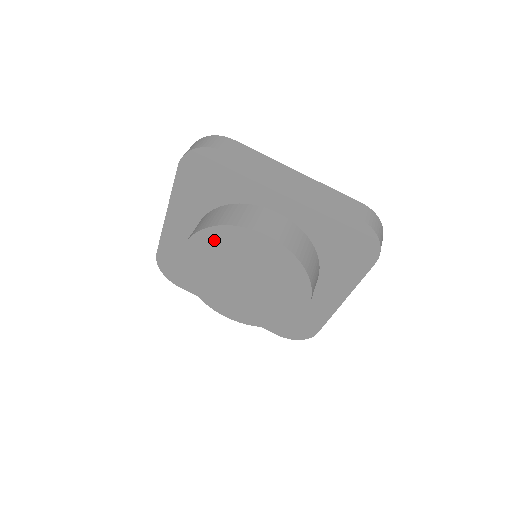
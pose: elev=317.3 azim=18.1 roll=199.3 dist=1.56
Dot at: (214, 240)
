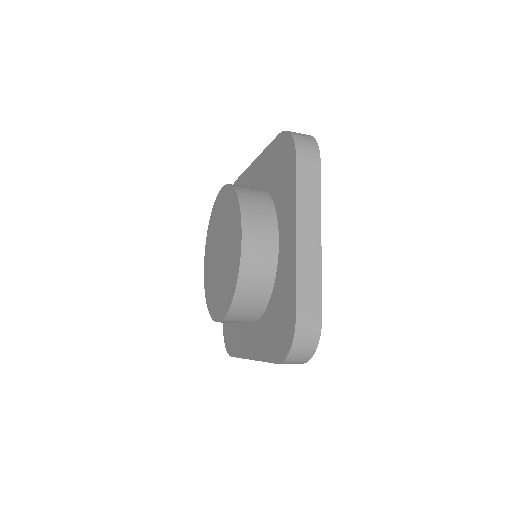
Dot at: (211, 230)
